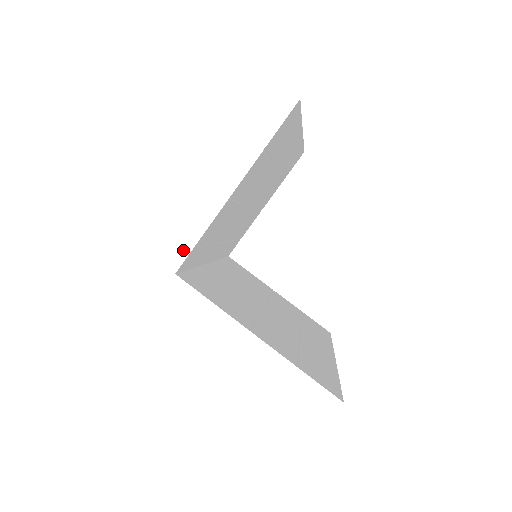
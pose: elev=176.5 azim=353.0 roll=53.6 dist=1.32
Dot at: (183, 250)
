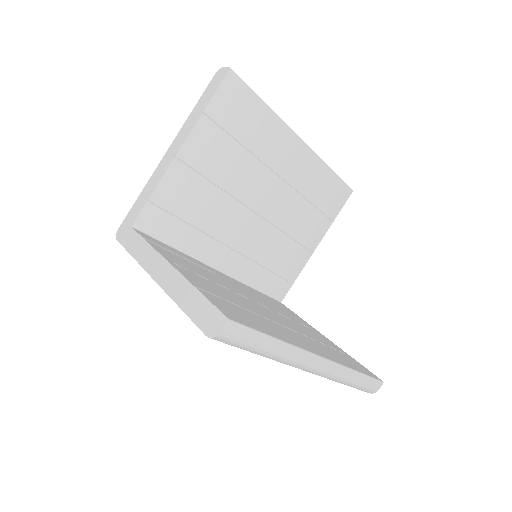
Dot at: (140, 206)
